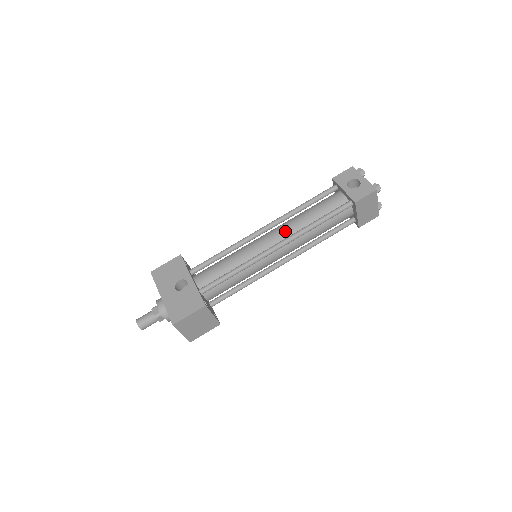
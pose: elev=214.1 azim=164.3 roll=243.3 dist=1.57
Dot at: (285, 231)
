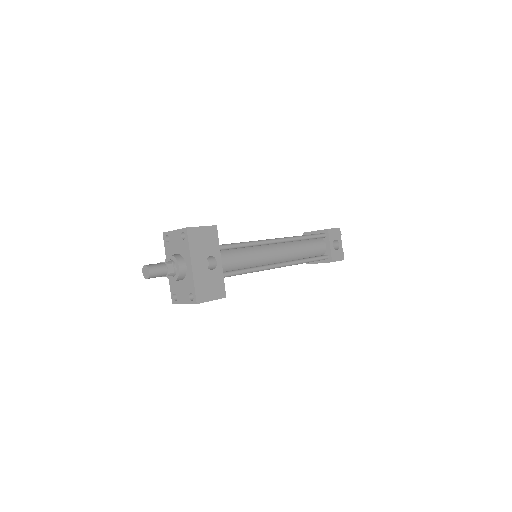
Dot at: (288, 254)
